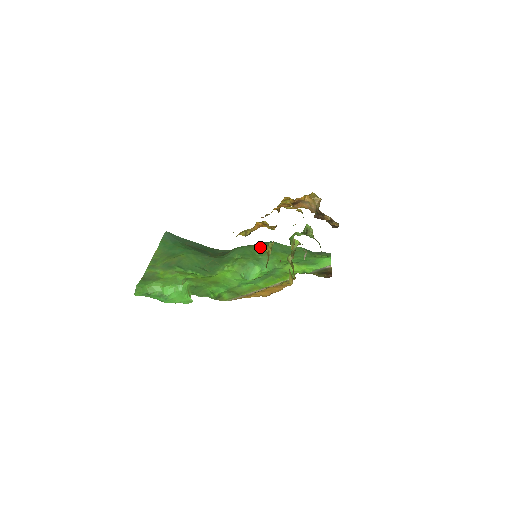
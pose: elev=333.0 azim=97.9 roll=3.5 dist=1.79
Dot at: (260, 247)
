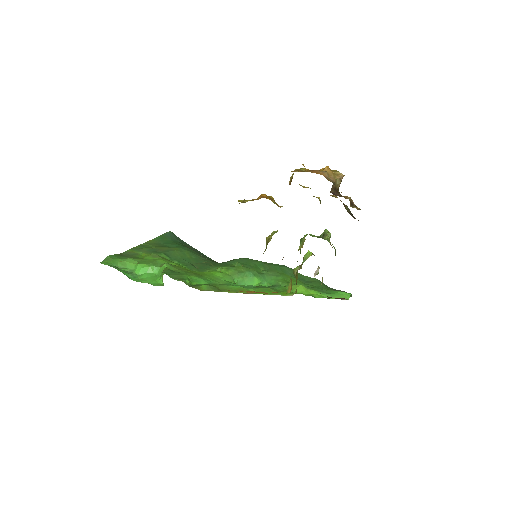
Dot at: (268, 264)
